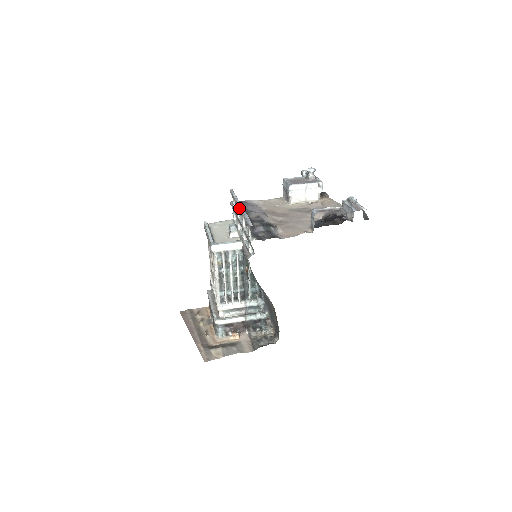
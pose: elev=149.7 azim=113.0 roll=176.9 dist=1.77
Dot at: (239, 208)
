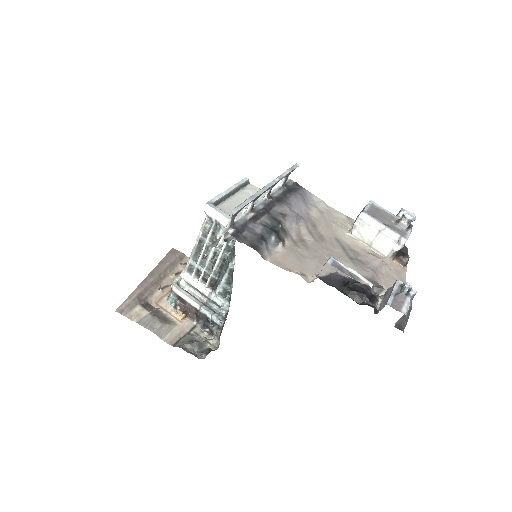
Dot at: (264, 187)
